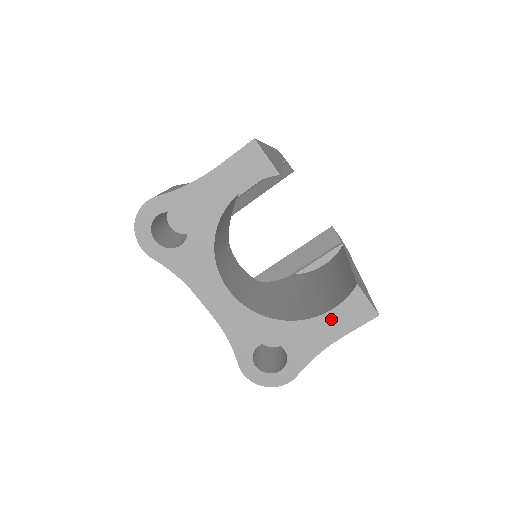
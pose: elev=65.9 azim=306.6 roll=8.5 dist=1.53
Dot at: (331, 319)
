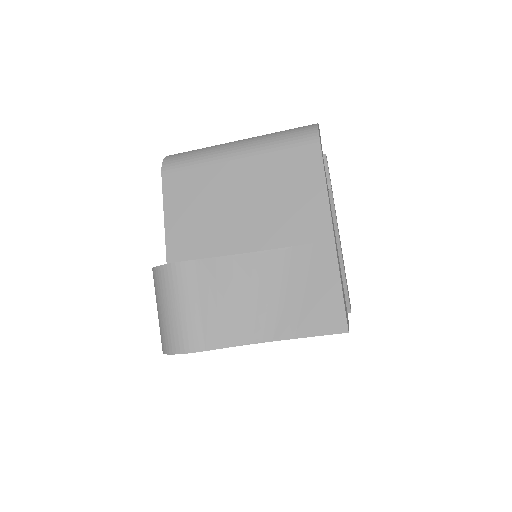
Dot at: occluded
